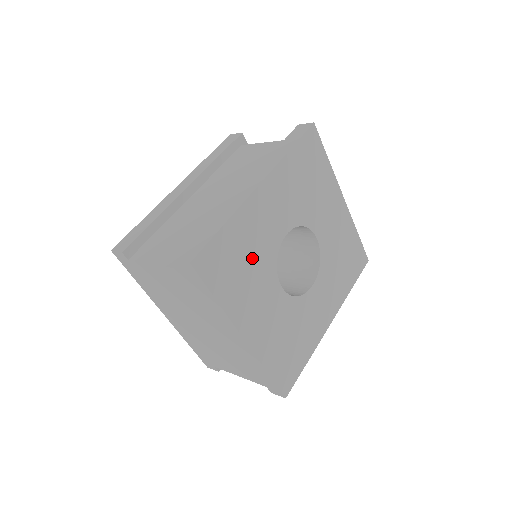
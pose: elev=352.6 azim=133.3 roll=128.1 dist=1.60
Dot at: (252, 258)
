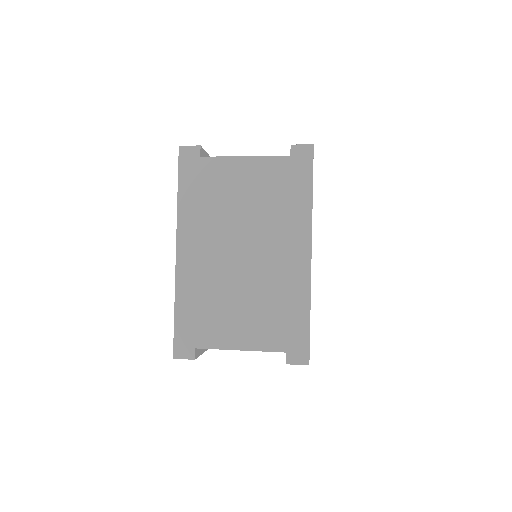
Dot at: occluded
